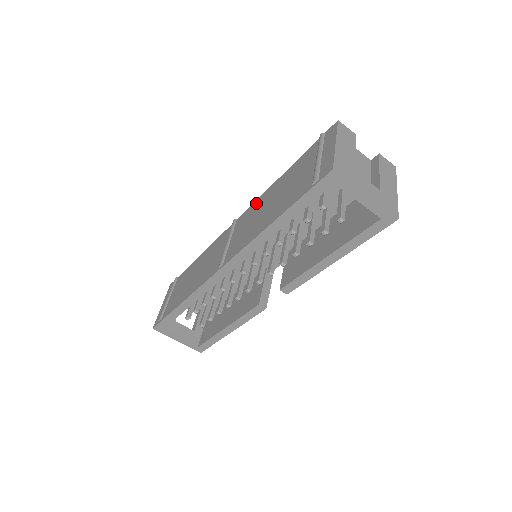
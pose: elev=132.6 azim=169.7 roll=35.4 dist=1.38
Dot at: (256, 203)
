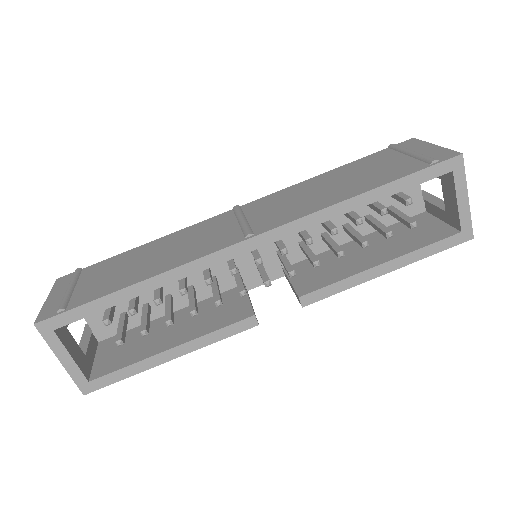
Dot at: (285, 191)
